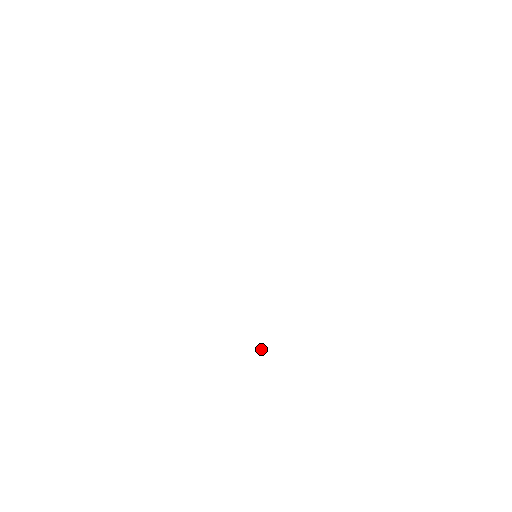
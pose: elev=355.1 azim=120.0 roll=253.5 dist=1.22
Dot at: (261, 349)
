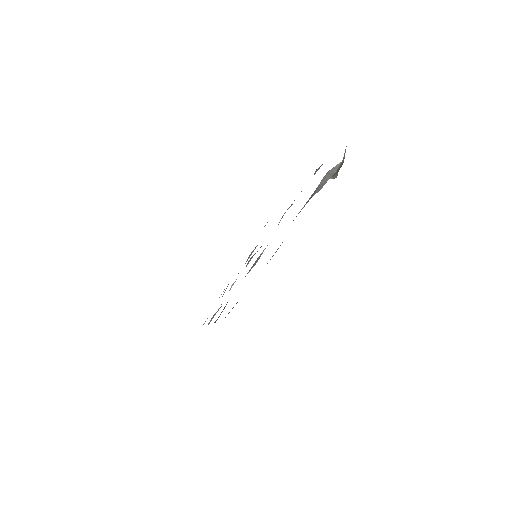
Dot at: occluded
